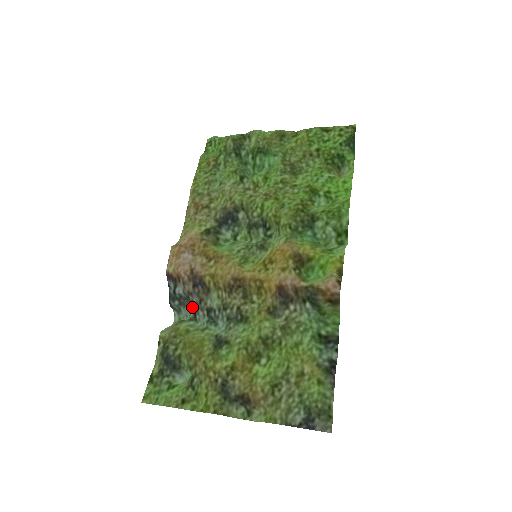
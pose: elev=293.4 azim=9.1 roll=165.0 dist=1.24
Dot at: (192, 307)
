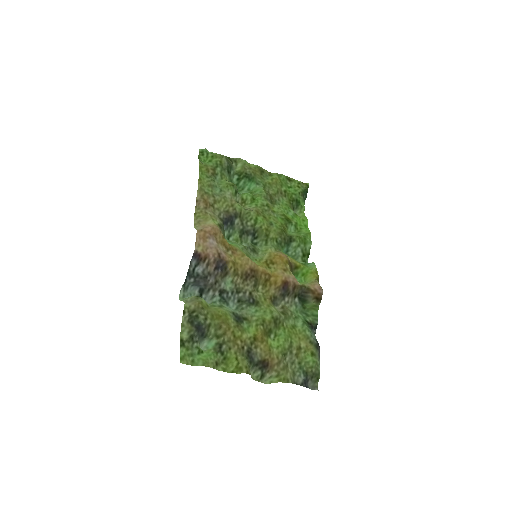
Dot at: (205, 286)
